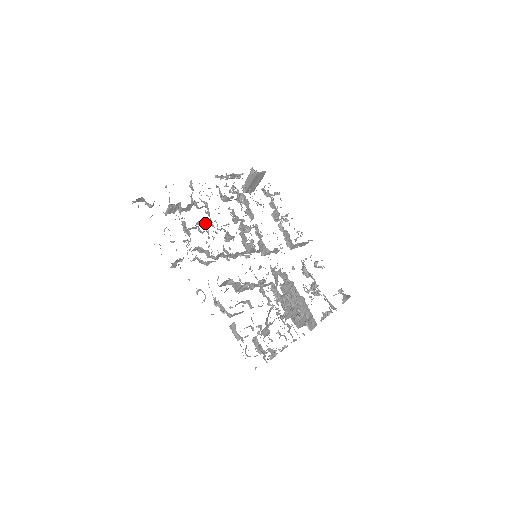
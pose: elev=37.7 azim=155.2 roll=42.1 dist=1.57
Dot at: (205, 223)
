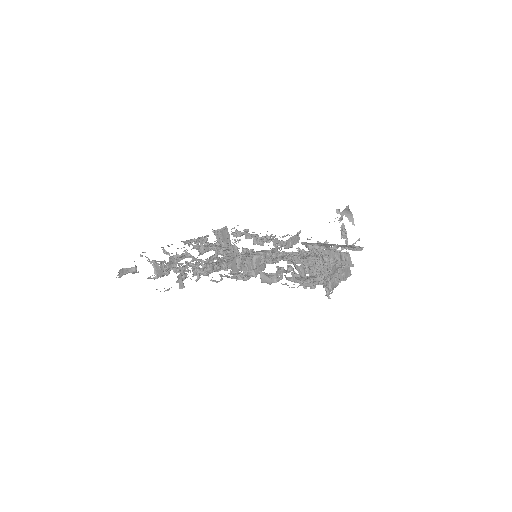
Dot at: (193, 260)
